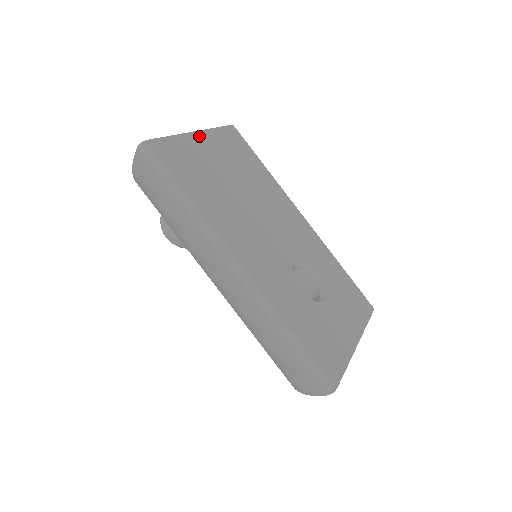
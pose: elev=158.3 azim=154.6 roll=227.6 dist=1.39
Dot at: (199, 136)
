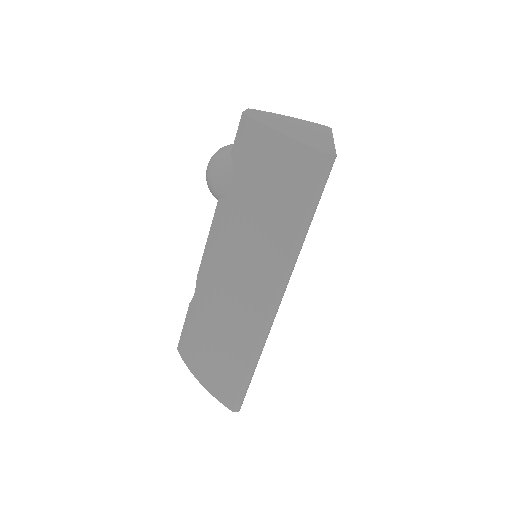
Dot at: occluded
